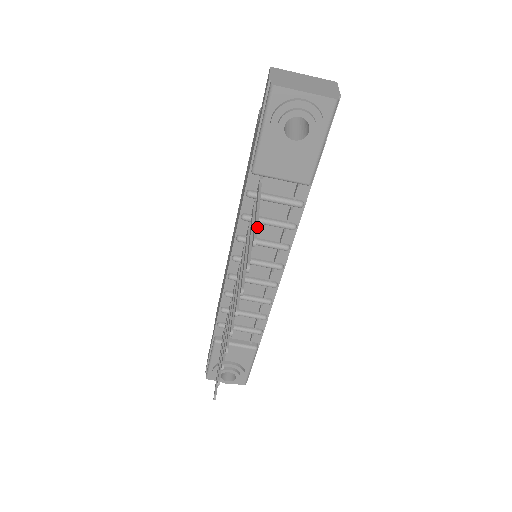
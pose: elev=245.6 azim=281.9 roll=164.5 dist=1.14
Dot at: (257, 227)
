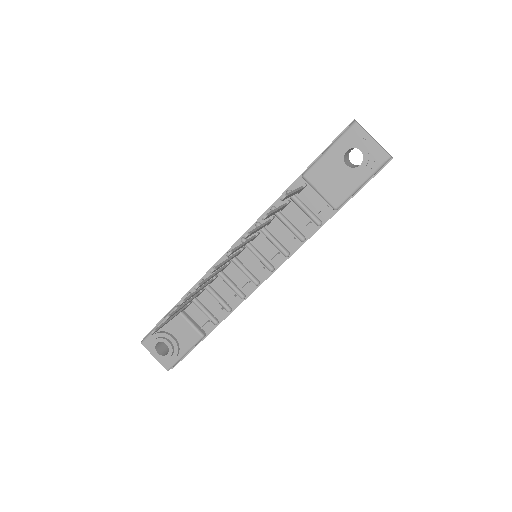
Dot at: (290, 193)
